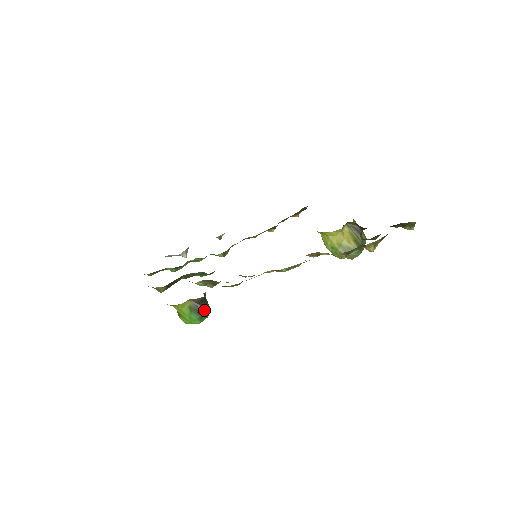
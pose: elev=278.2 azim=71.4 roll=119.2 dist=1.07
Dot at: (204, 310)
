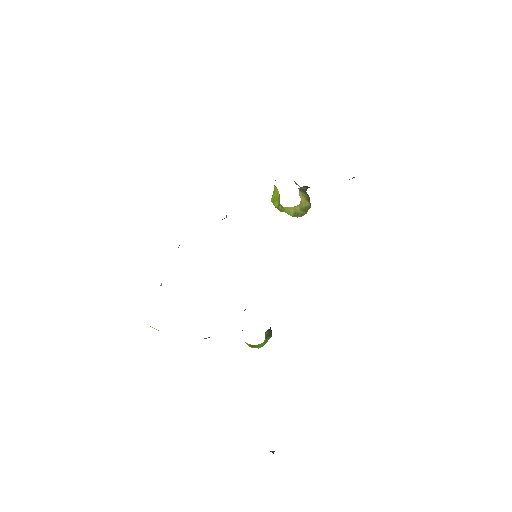
Dot at: (271, 330)
